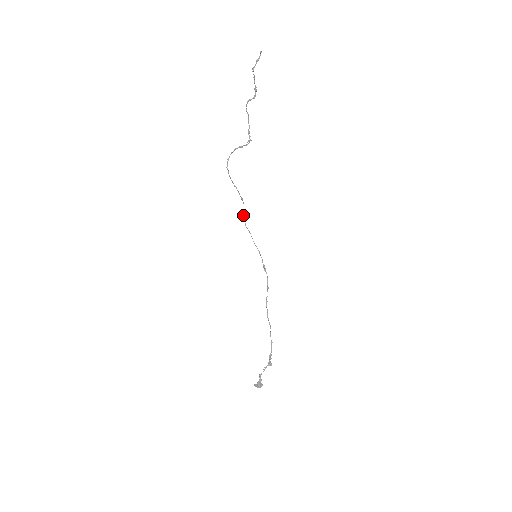
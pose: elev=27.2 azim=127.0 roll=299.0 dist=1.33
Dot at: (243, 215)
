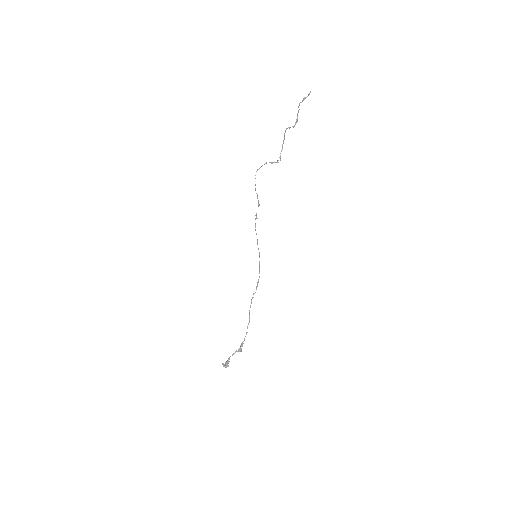
Dot at: occluded
